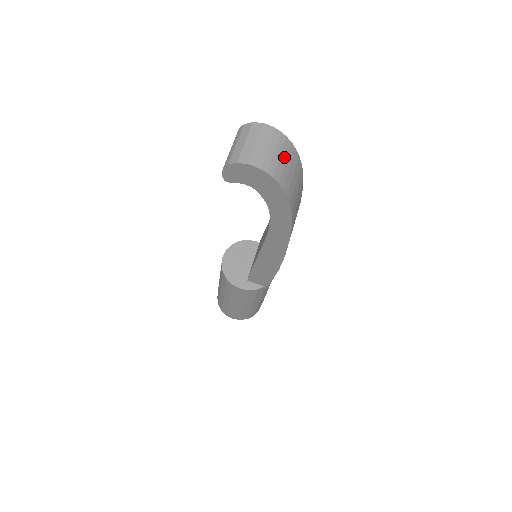
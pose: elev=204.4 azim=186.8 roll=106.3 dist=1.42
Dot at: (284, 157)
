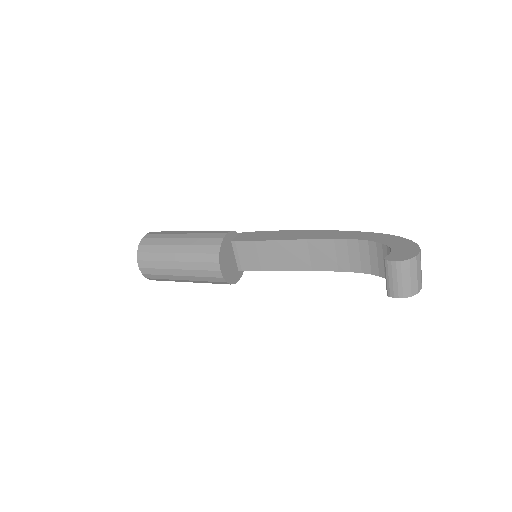
Dot at: occluded
